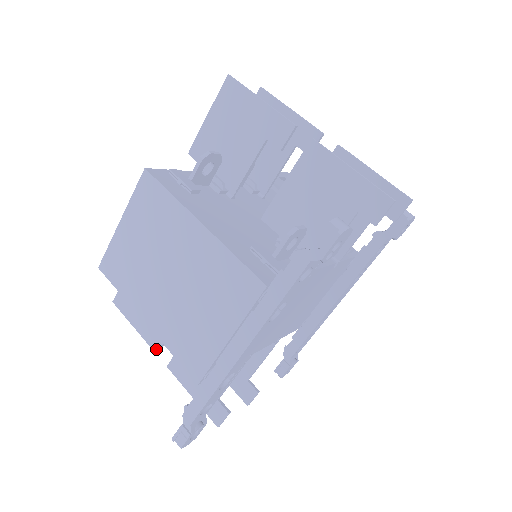
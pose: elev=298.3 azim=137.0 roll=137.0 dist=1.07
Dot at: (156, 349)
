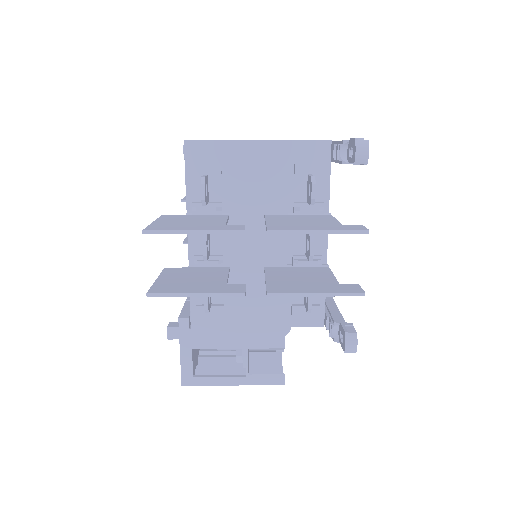
Dot at: (240, 229)
